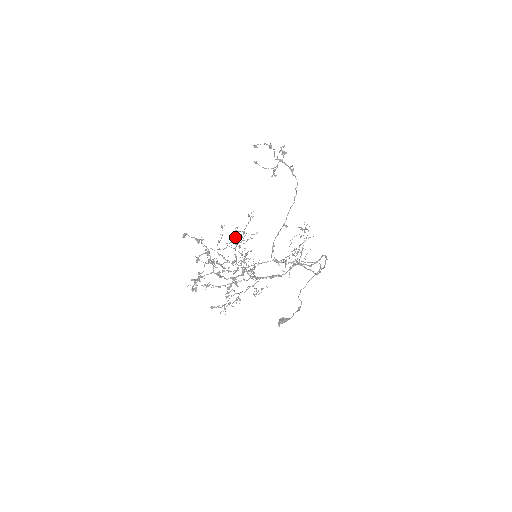
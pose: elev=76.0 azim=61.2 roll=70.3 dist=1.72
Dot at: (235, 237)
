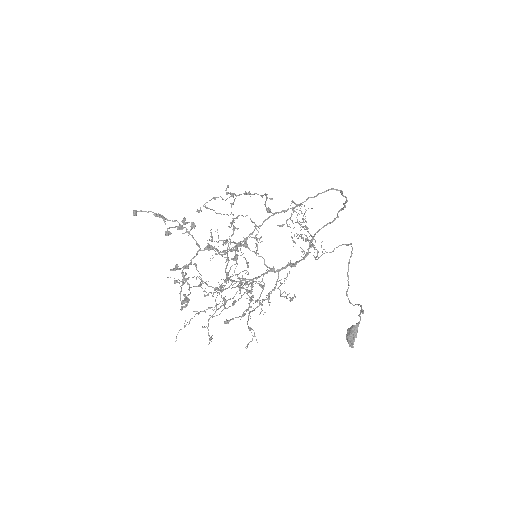
Dot at: (221, 286)
